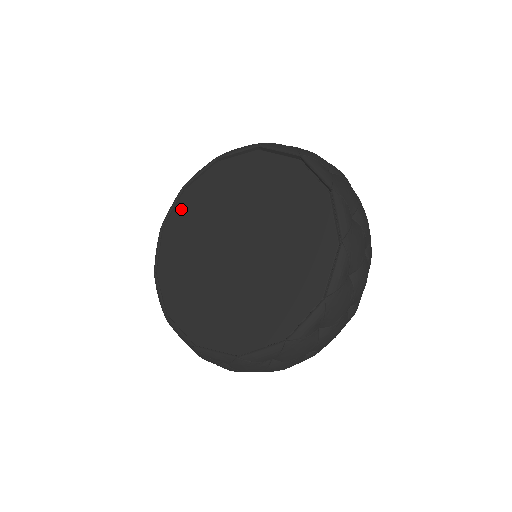
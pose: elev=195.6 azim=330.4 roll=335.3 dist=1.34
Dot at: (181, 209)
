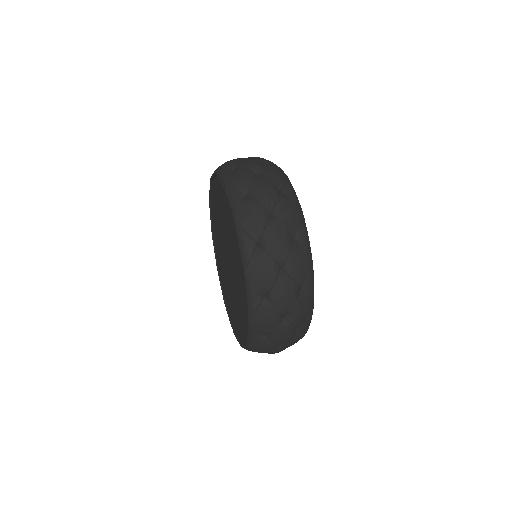
Dot at: (213, 221)
